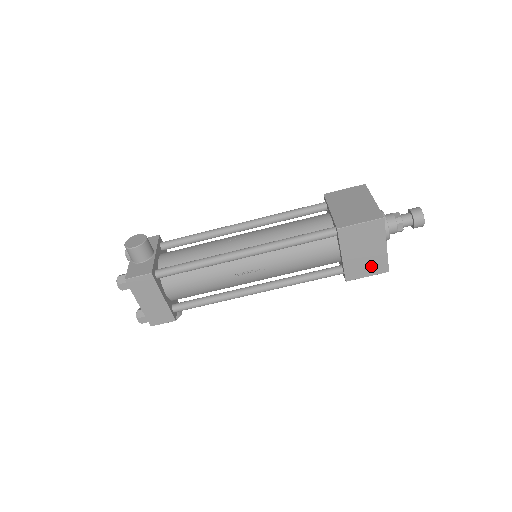
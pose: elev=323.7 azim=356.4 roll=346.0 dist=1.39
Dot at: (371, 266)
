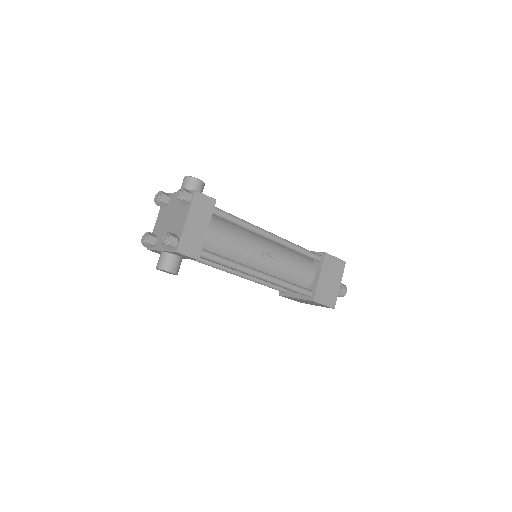
Dot at: (329, 297)
